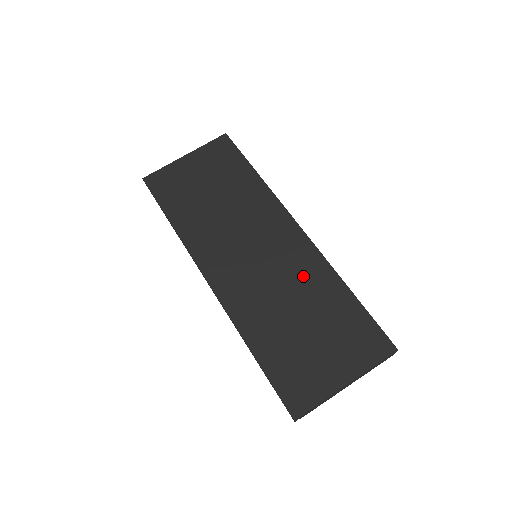
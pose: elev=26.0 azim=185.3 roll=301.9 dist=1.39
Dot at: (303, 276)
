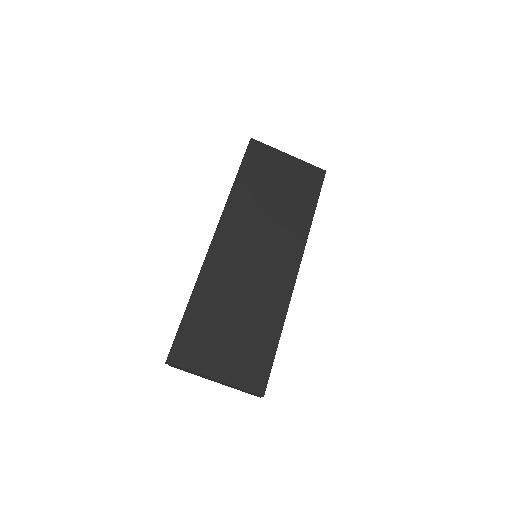
Dot at: (266, 298)
